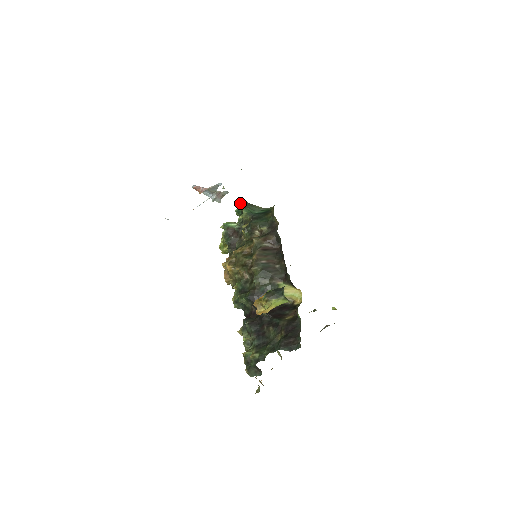
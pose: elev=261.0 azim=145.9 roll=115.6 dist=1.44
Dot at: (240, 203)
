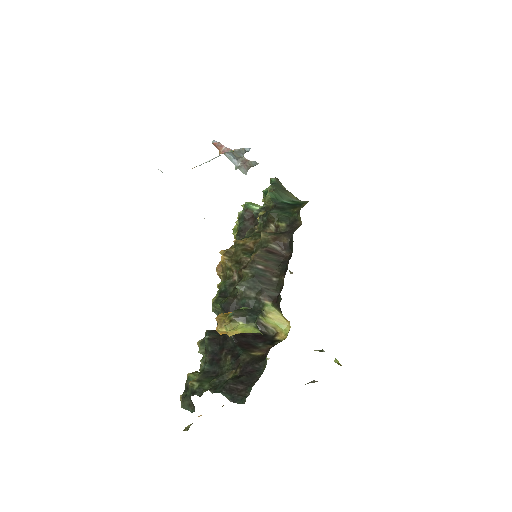
Dot at: (272, 183)
